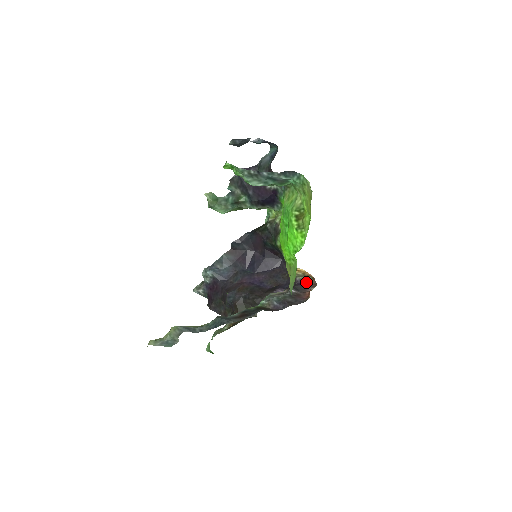
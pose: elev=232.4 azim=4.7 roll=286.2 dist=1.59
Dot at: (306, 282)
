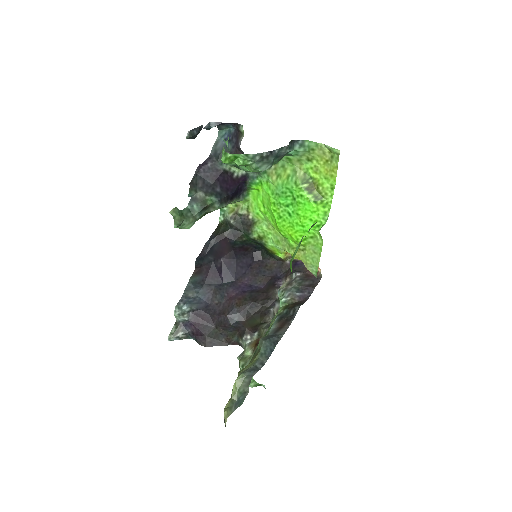
Dot at: (297, 261)
